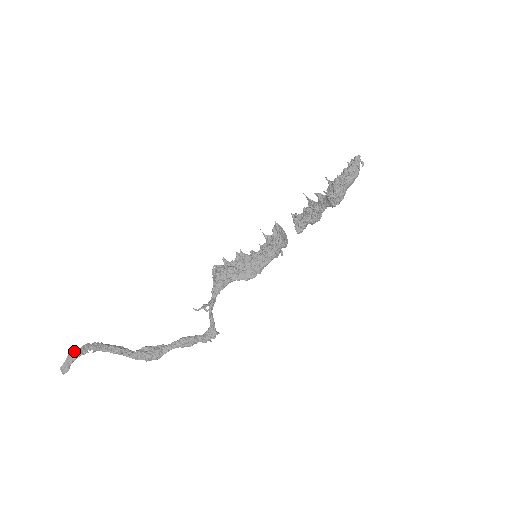
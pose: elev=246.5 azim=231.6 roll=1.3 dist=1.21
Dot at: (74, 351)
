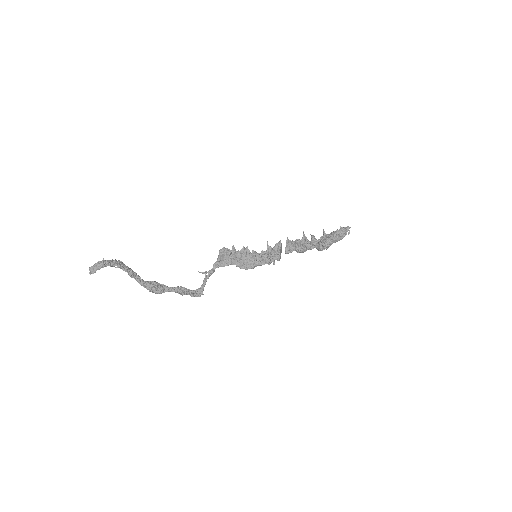
Dot at: (105, 261)
